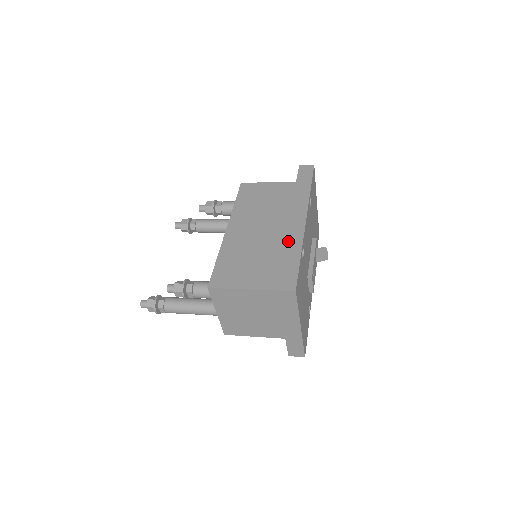
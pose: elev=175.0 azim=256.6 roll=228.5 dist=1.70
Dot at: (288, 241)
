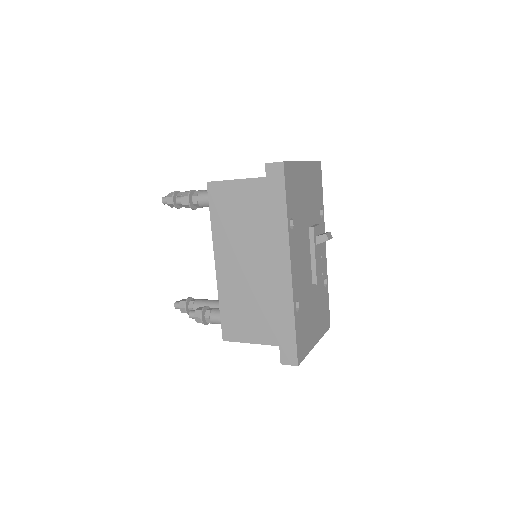
Dot at: (278, 302)
